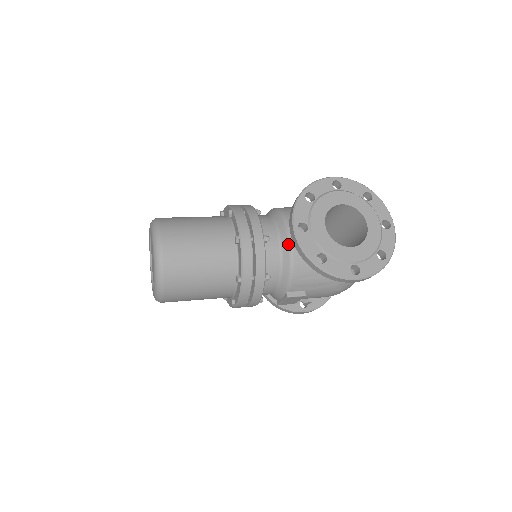
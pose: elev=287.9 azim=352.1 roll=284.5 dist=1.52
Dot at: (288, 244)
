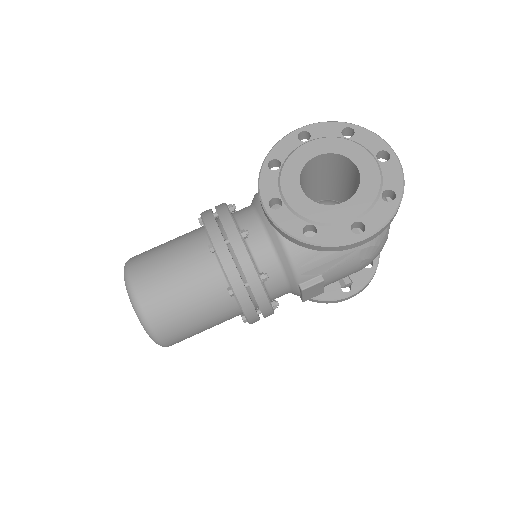
Dot at: (273, 229)
